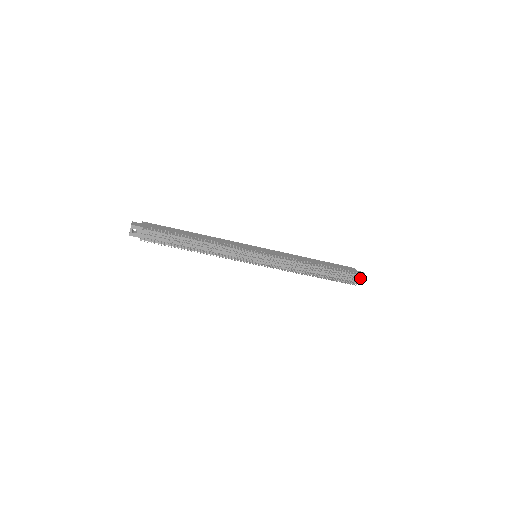
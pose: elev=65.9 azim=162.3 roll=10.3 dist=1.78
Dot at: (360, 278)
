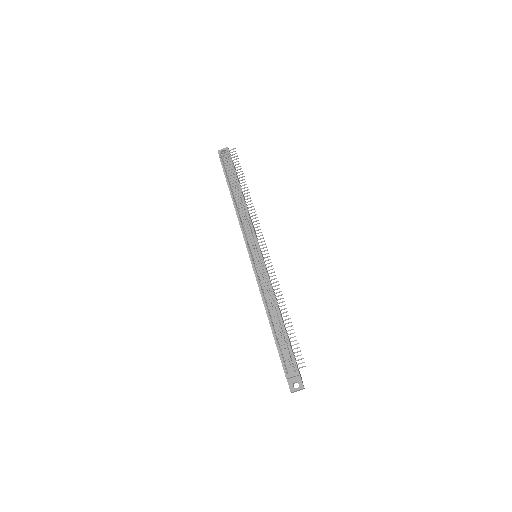
Dot at: (296, 388)
